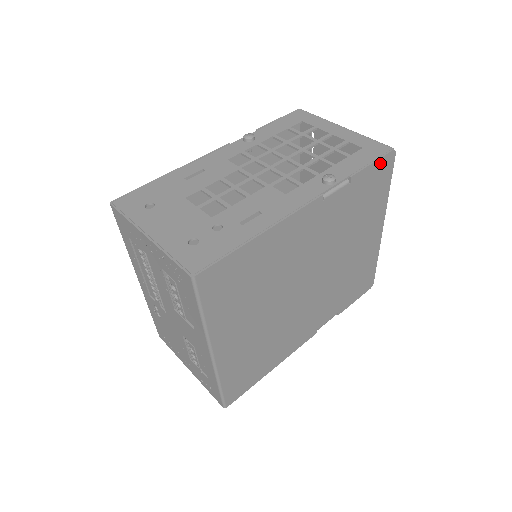
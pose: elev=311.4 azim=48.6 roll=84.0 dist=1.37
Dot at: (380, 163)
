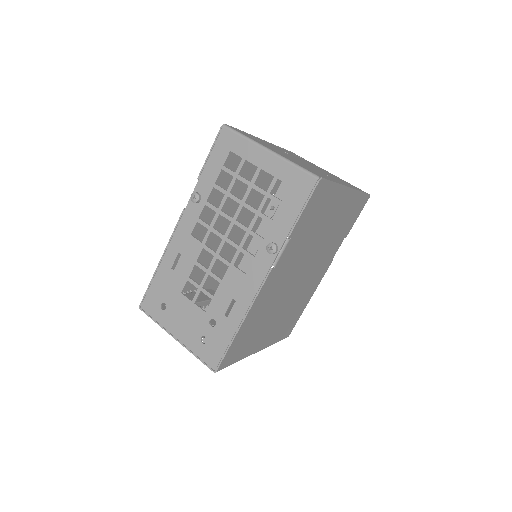
Dot at: (311, 200)
